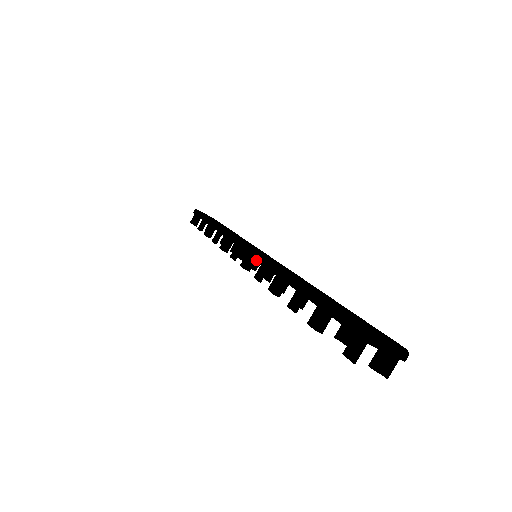
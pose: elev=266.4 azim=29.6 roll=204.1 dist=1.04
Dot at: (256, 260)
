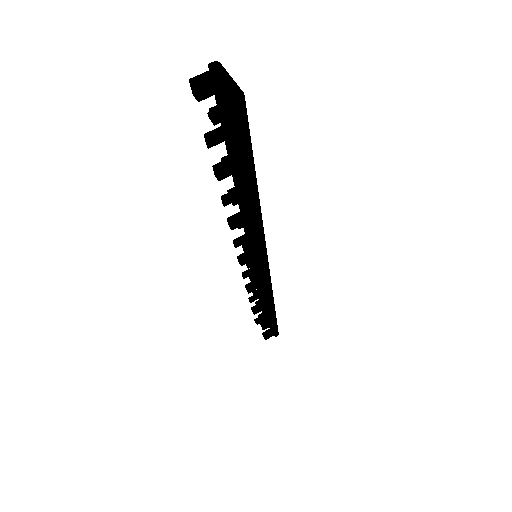
Dot at: occluded
